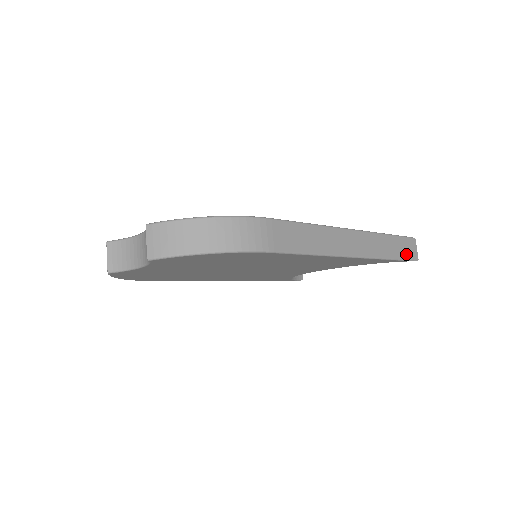
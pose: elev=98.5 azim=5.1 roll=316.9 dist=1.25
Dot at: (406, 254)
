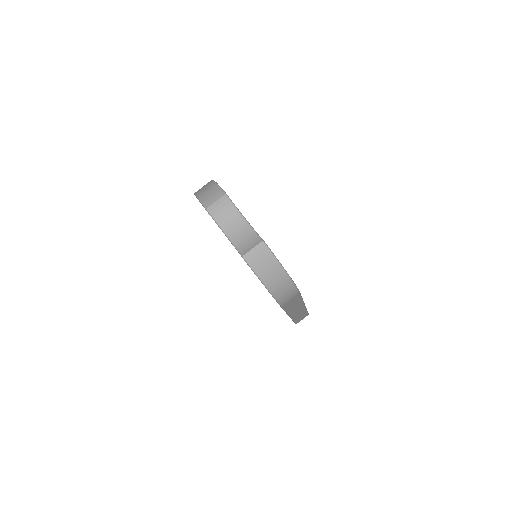
Dot at: (298, 320)
